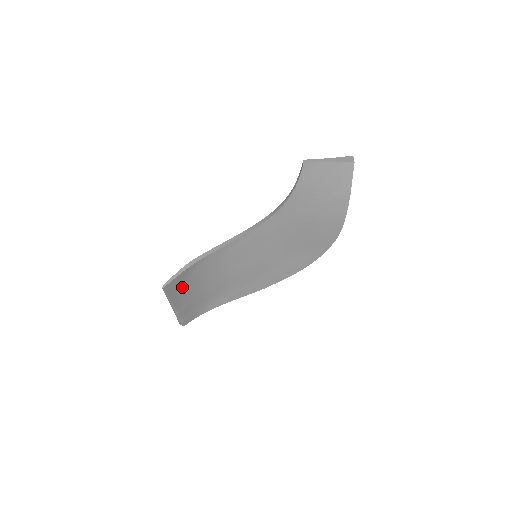
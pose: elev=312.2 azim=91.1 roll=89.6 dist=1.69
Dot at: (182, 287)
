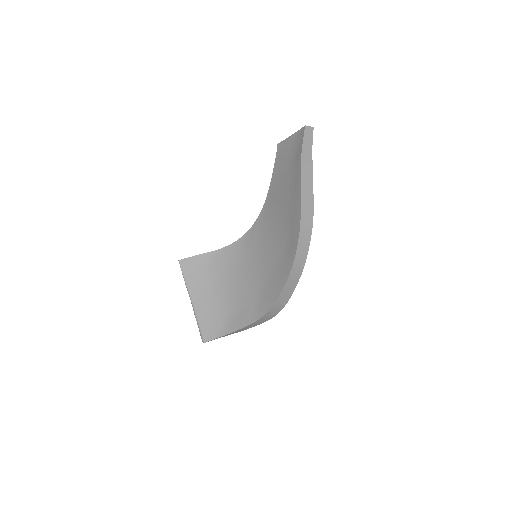
Dot at: (198, 276)
